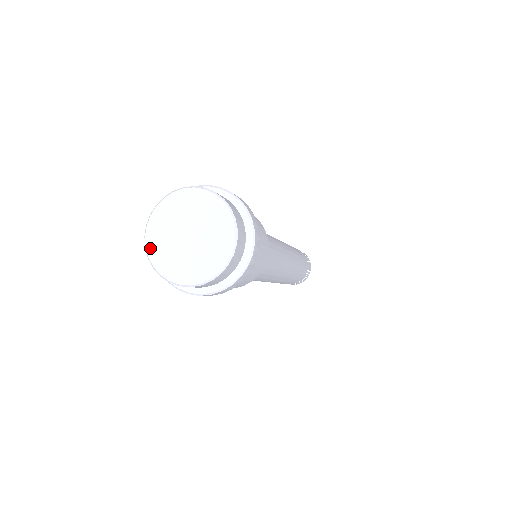
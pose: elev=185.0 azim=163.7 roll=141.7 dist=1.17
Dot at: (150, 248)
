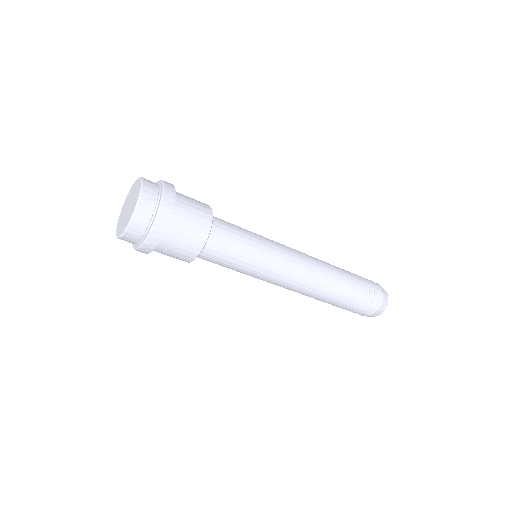
Dot at: (118, 234)
